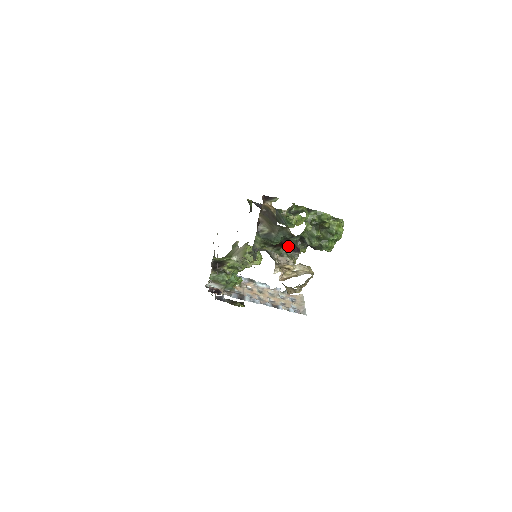
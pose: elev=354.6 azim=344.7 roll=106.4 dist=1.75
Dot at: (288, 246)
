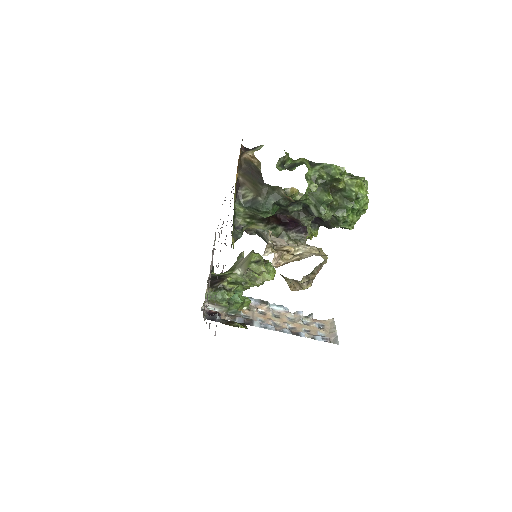
Dot at: (288, 223)
